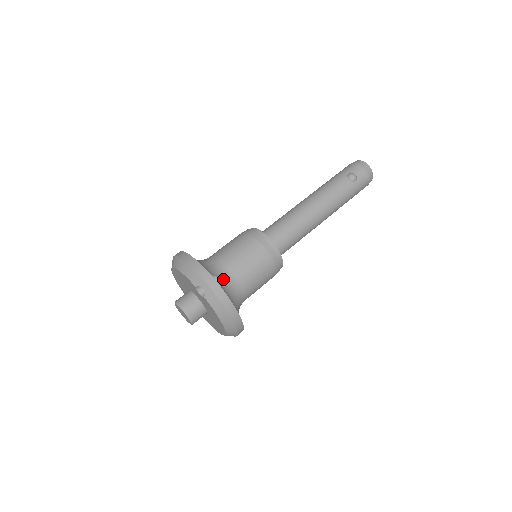
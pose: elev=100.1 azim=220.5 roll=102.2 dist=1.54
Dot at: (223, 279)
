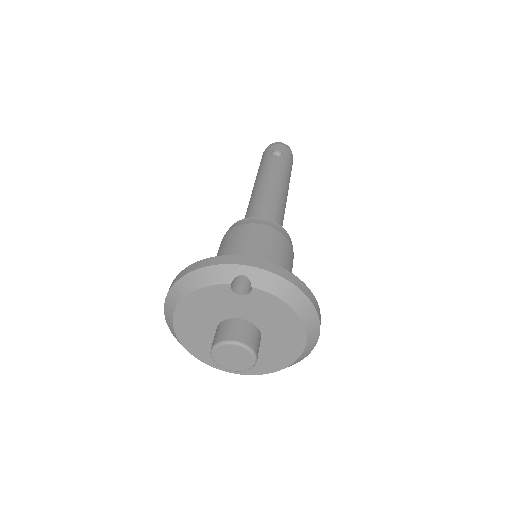
Dot at: occluded
